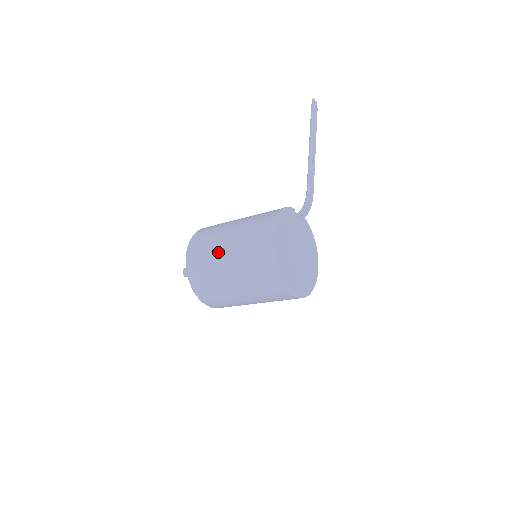
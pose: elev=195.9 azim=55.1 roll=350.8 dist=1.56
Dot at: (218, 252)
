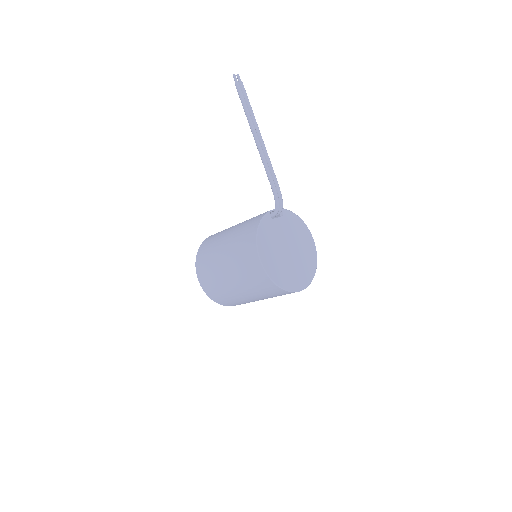
Dot at: (224, 280)
